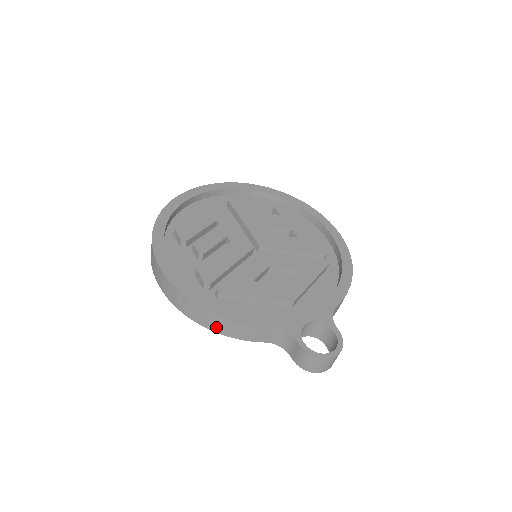
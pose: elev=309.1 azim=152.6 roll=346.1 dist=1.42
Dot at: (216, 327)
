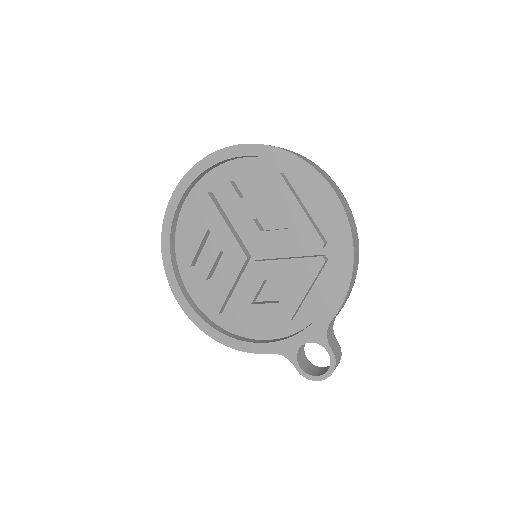
Dot at: occluded
